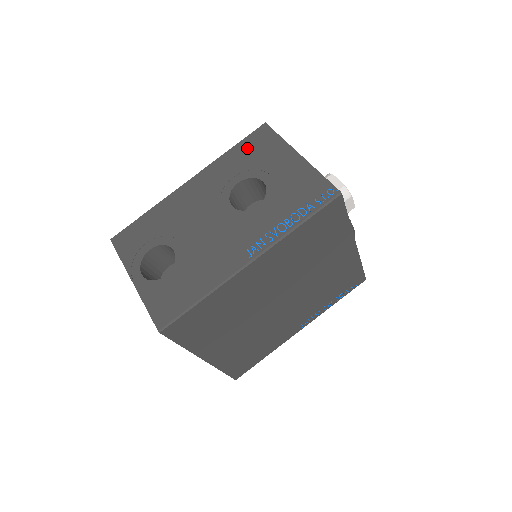
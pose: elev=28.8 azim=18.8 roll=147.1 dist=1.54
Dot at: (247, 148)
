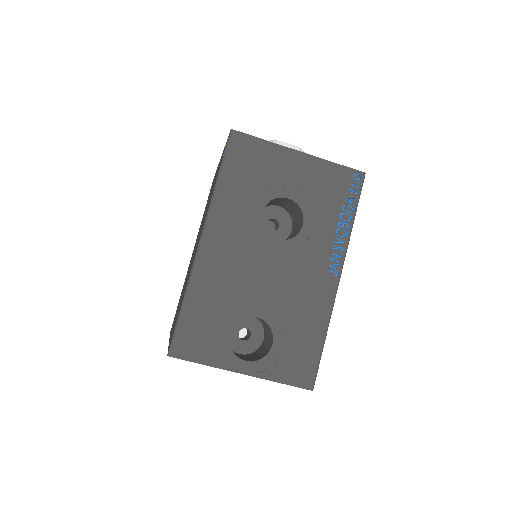
Dot at: (238, 169)
